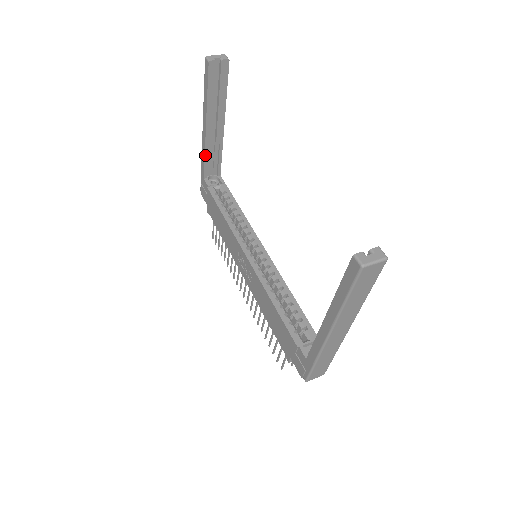
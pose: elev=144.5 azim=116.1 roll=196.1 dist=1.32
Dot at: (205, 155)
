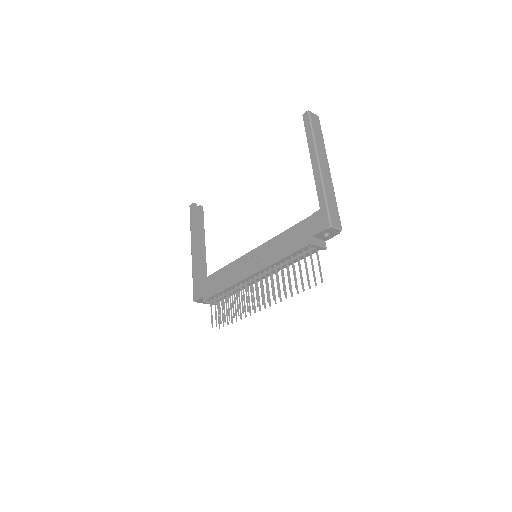
Dot at: (195, 262)
